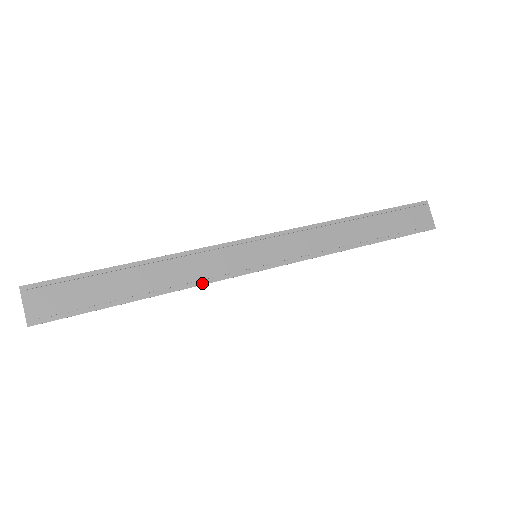
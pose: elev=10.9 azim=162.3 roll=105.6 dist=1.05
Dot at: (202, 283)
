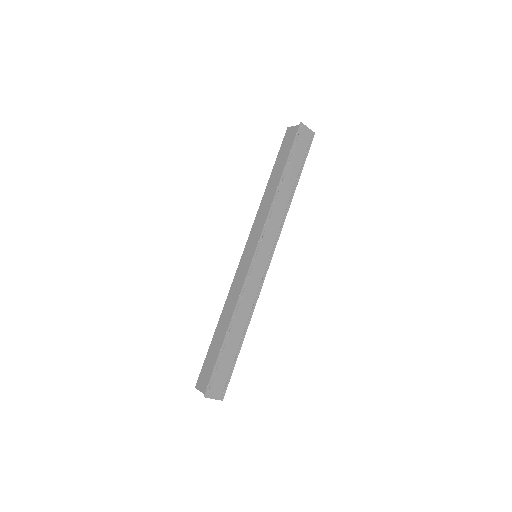
Dot at: (256, 302)
